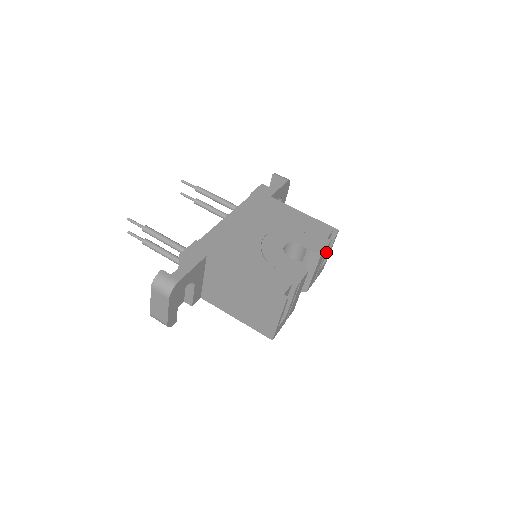
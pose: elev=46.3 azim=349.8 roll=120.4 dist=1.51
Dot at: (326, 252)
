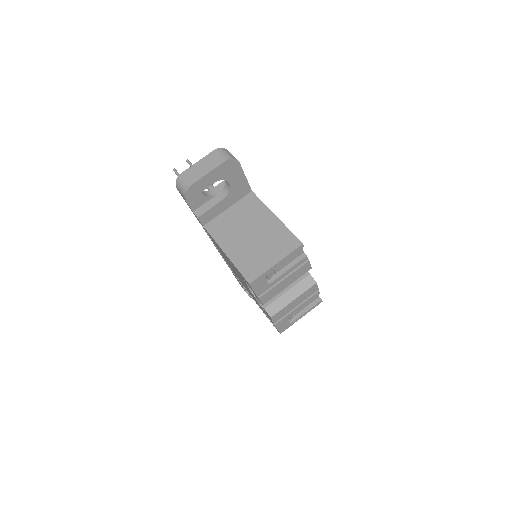
Dot at: (308, 301)
